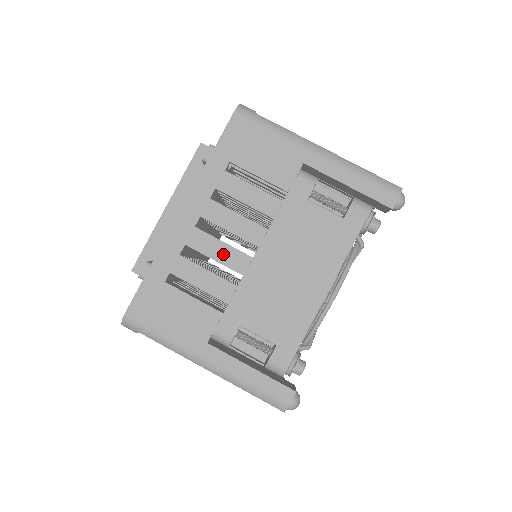
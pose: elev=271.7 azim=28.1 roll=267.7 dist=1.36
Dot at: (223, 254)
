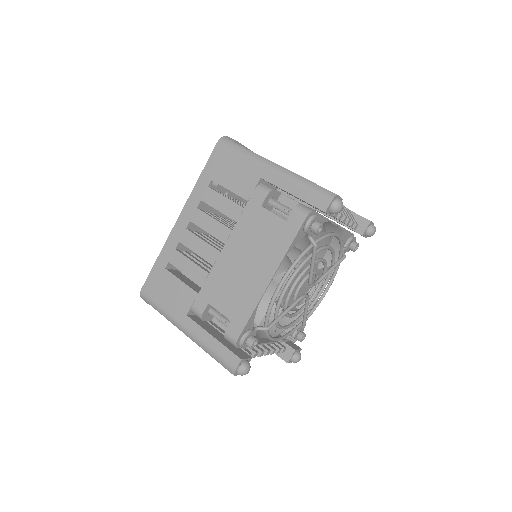
Dot at: (202, 249)
